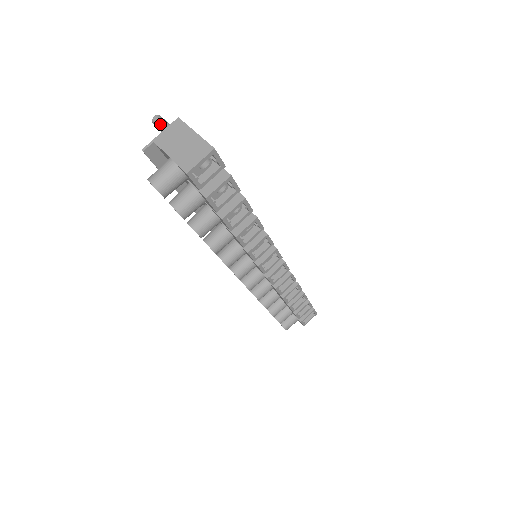
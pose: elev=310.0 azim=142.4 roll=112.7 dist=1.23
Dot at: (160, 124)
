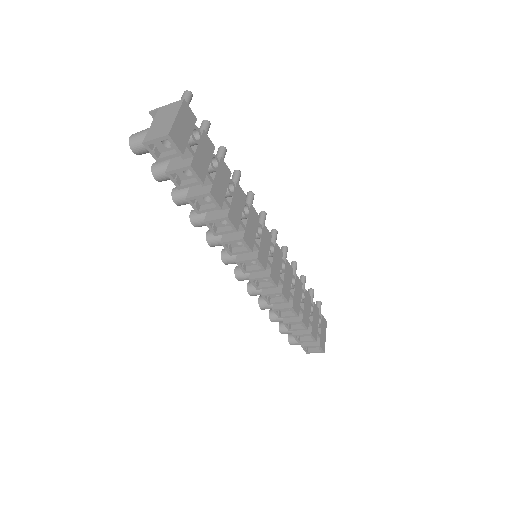
Dot at: (181, 98)
